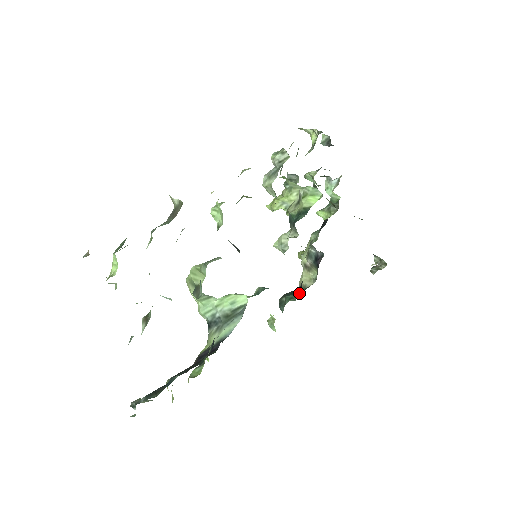
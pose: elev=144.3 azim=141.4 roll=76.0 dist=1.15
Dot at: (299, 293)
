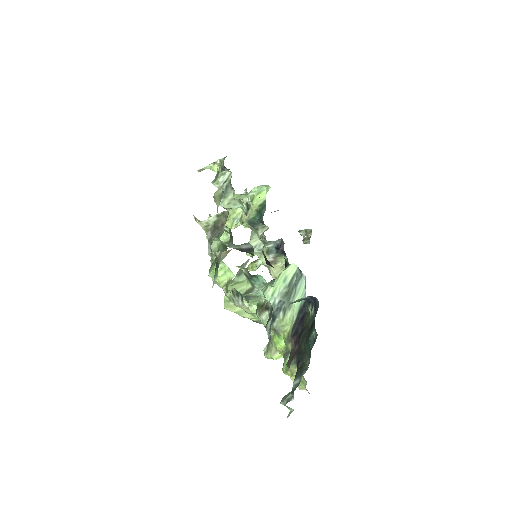
Dot at: occluded
